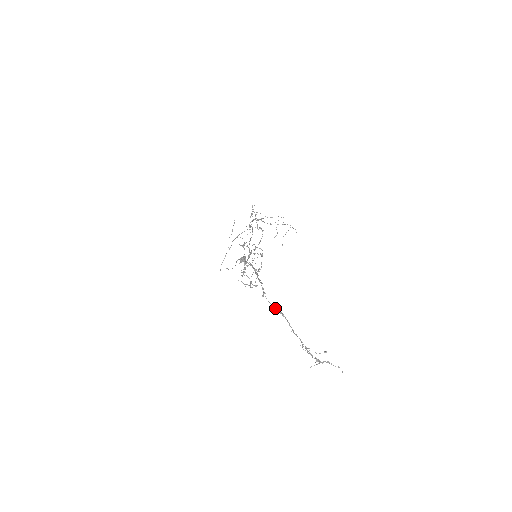
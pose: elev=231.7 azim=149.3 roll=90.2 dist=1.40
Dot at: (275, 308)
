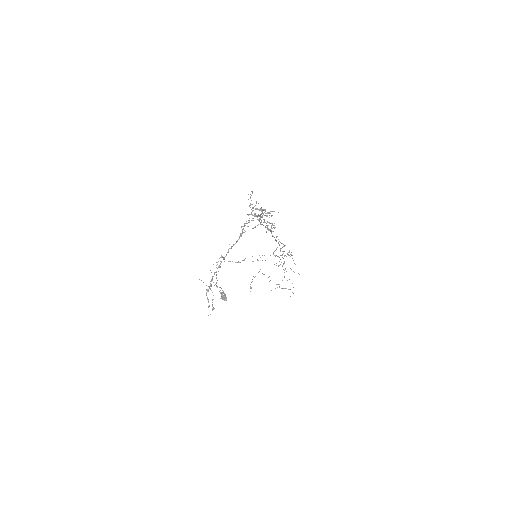
Dot at: (242, 230)
